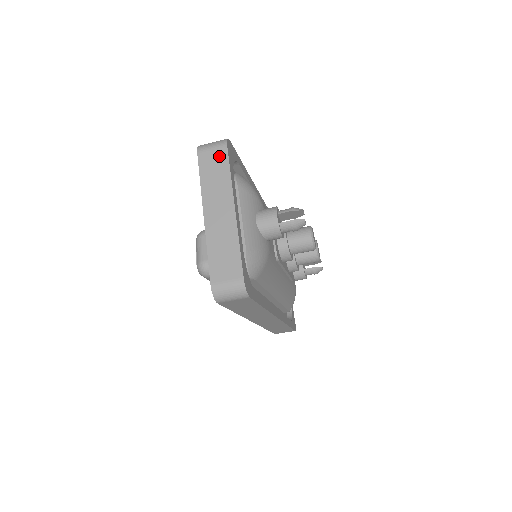
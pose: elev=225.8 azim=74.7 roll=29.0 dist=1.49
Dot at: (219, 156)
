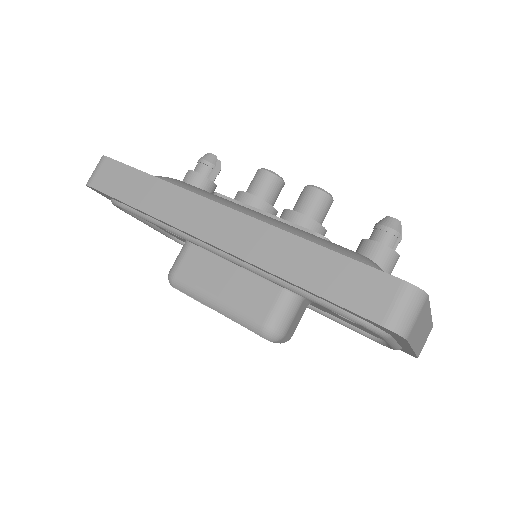
Dot at: occluded
